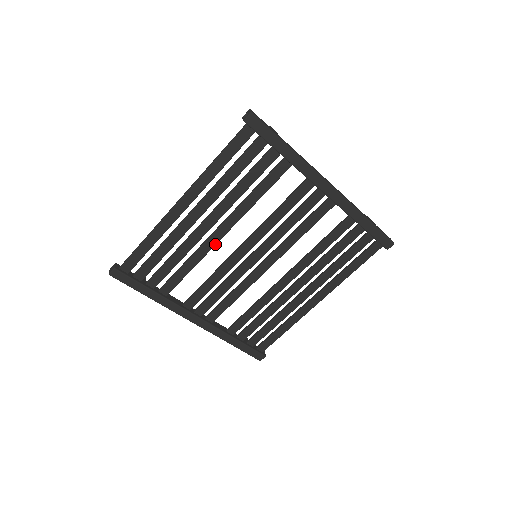
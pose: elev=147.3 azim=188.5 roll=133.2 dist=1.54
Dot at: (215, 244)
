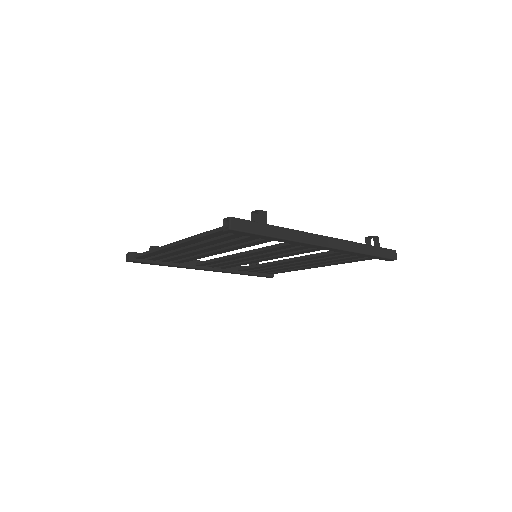
Dot at: occluded
